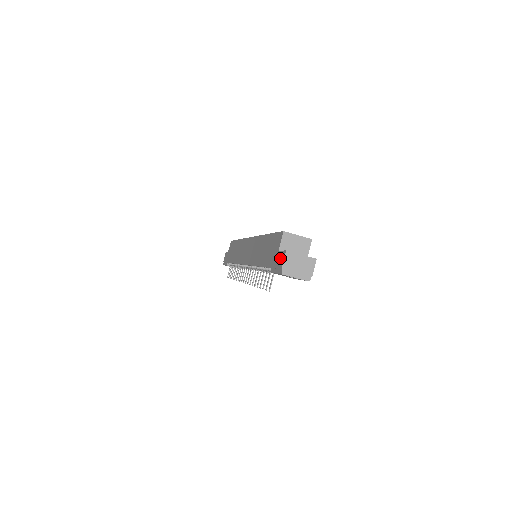
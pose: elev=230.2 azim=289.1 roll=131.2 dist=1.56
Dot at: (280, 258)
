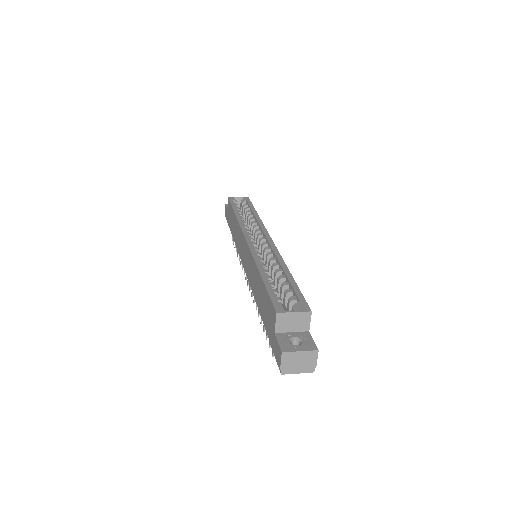
Dot at: (277, 351)
